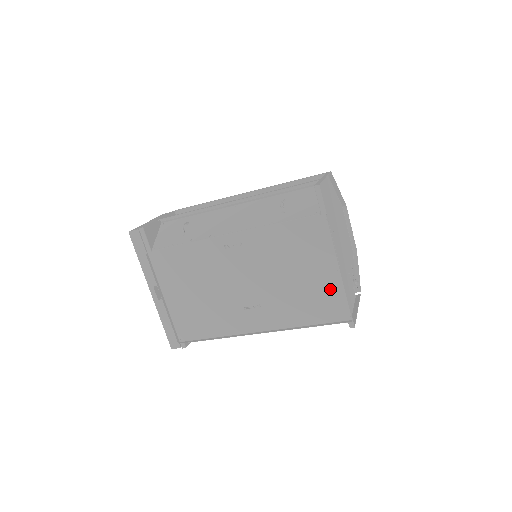
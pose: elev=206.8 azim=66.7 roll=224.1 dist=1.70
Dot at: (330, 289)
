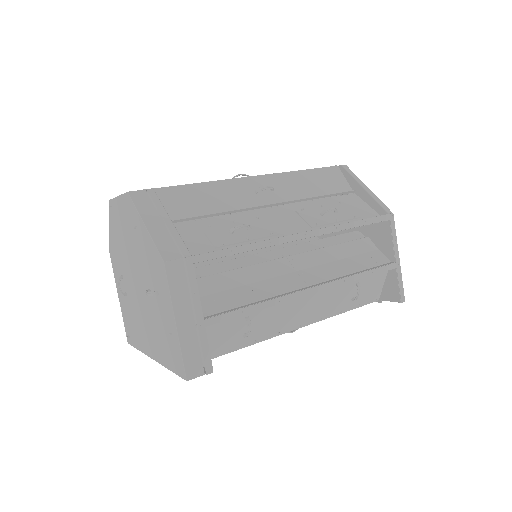
Dot at: occluded
